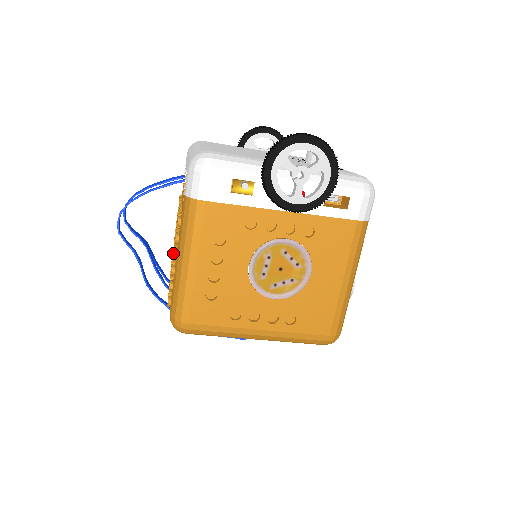
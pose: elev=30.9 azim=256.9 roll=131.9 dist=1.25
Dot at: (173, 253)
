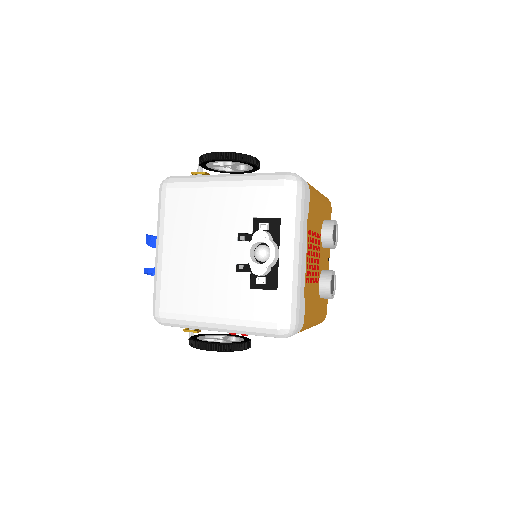
Dot at: occluded
